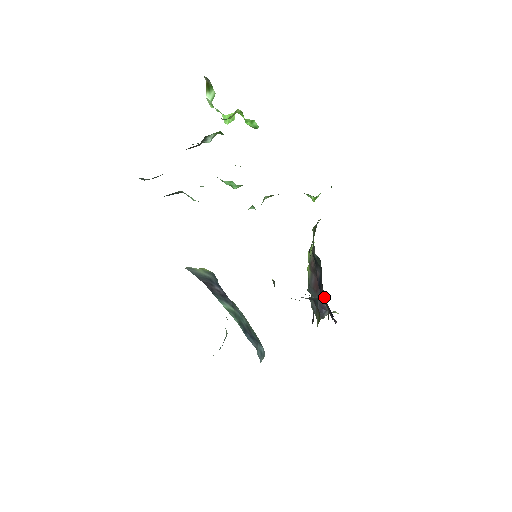
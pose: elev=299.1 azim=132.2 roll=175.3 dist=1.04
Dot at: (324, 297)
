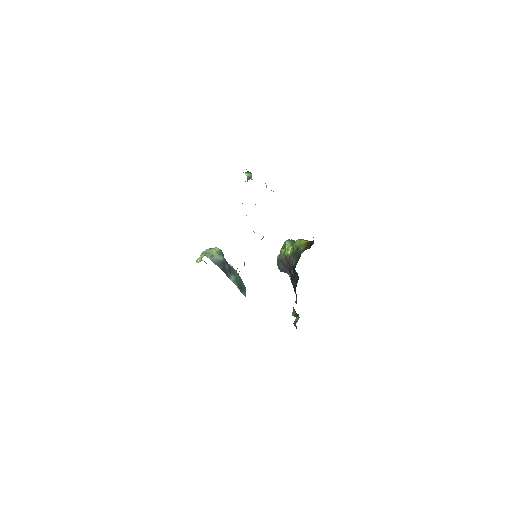
Dot at: (294, 288)
